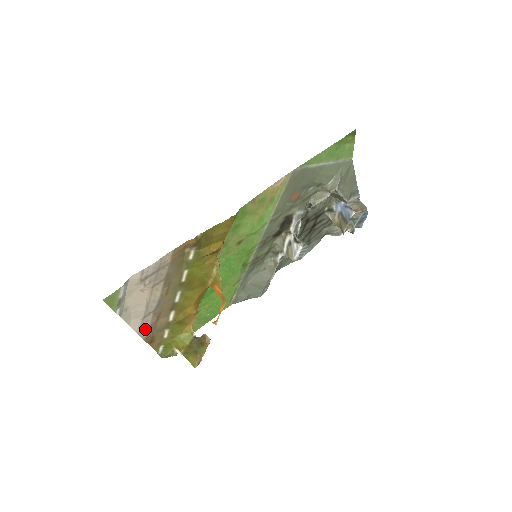
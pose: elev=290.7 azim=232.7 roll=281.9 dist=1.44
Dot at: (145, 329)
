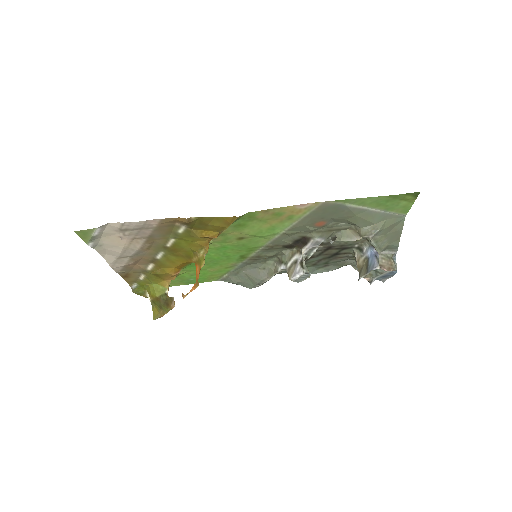
Dot at: (120, 266)
